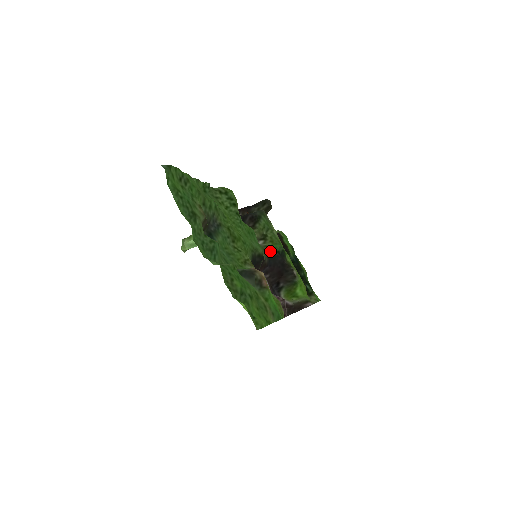
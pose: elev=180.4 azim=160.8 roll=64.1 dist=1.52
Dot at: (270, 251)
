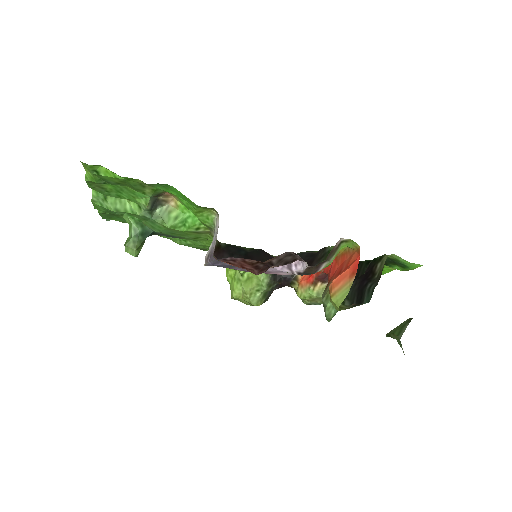
Dot at: occluded
